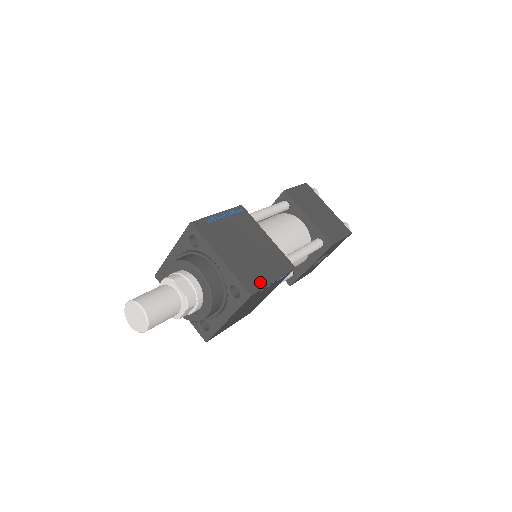
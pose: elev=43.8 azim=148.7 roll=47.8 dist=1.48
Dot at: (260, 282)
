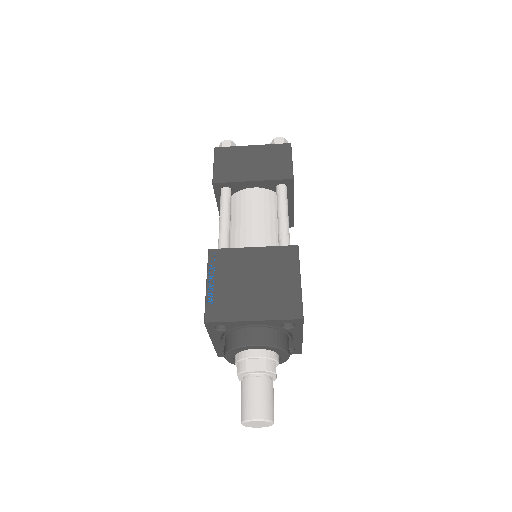
Dot at: occluded
